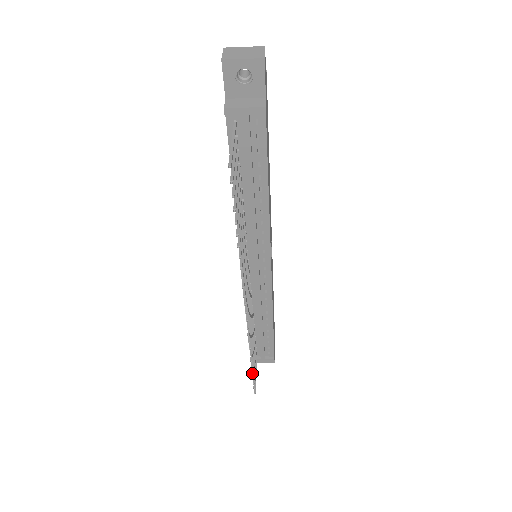
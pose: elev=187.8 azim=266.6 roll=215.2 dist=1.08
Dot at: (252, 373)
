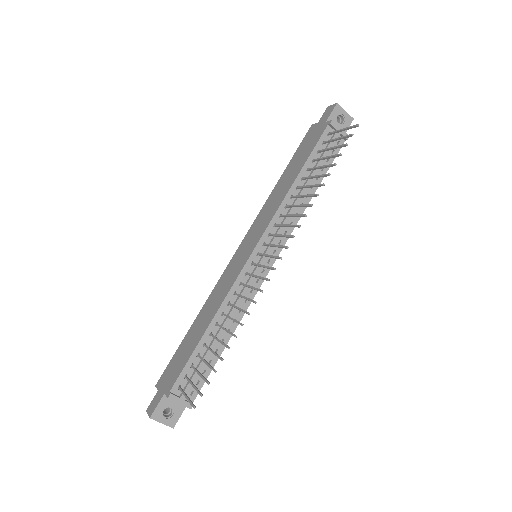
Dot at: (223, 359)
